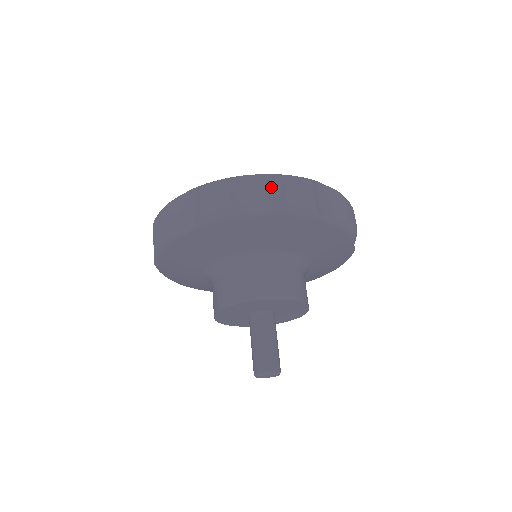
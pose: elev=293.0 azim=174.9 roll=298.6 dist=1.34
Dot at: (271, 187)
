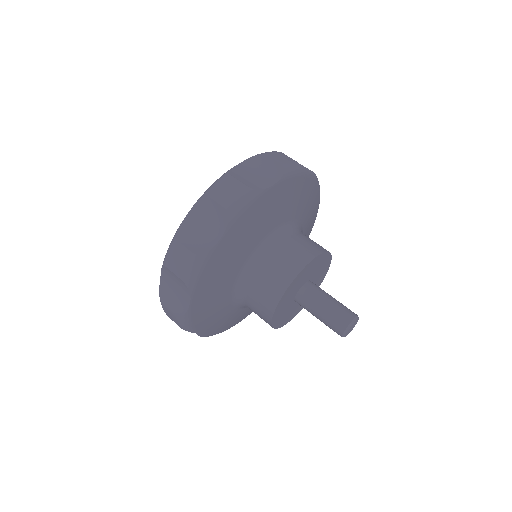
Dot at: (261, 164)
